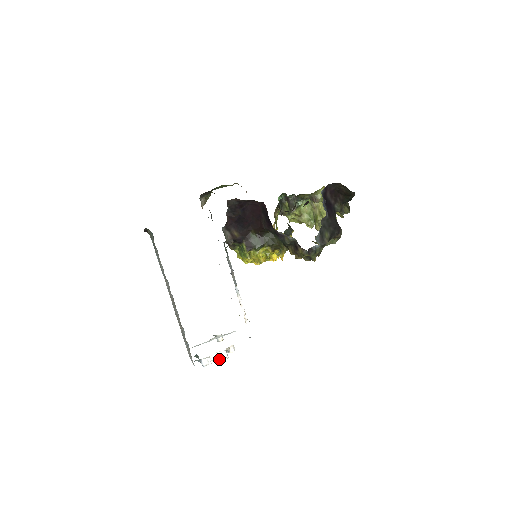
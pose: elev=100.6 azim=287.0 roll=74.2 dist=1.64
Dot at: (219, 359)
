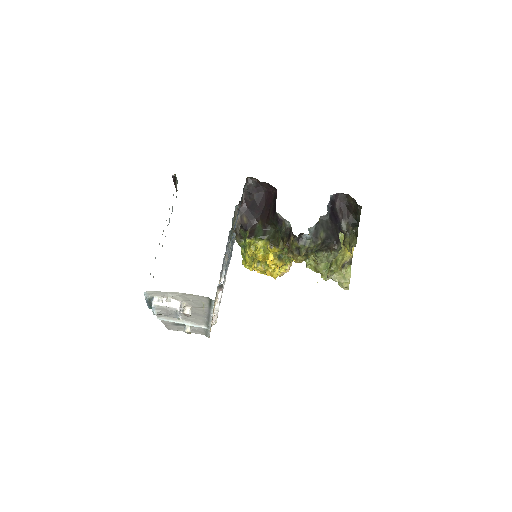
Dot at: (169, 299)
